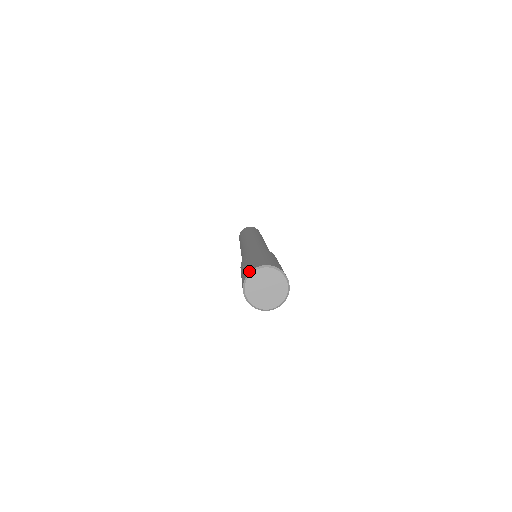
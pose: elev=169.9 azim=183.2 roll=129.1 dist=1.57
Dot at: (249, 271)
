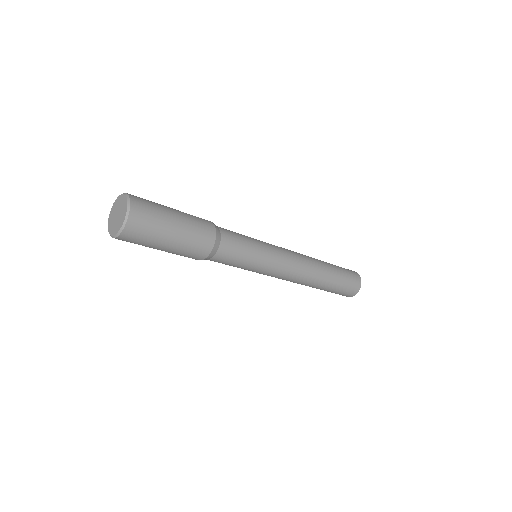
Dot at: occluded
